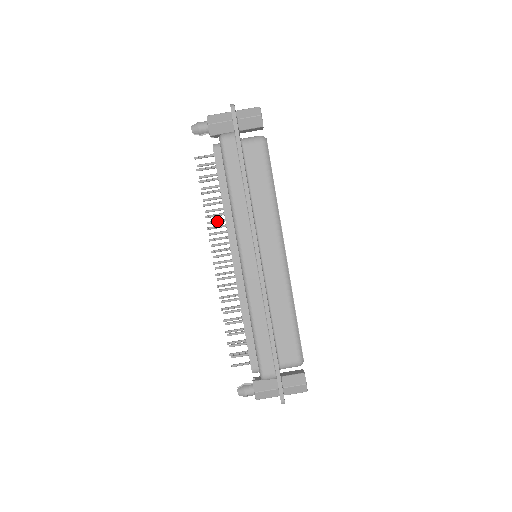
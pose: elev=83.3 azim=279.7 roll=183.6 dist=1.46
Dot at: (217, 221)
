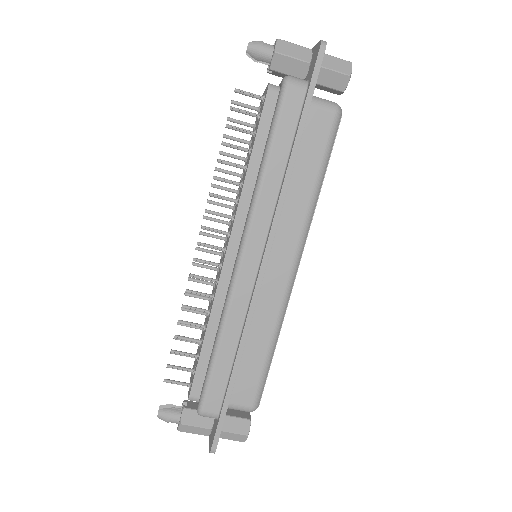
Dot at: (225, 188)
